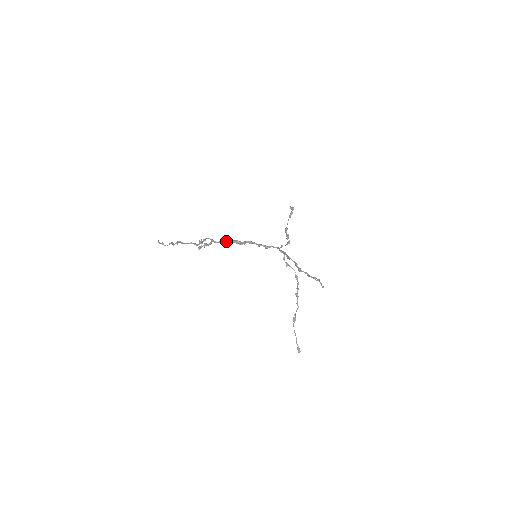
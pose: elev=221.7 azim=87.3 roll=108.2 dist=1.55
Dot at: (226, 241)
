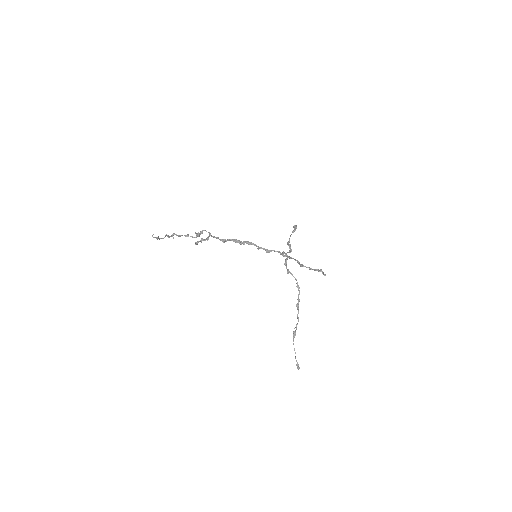
Dot at: (224, 240)
